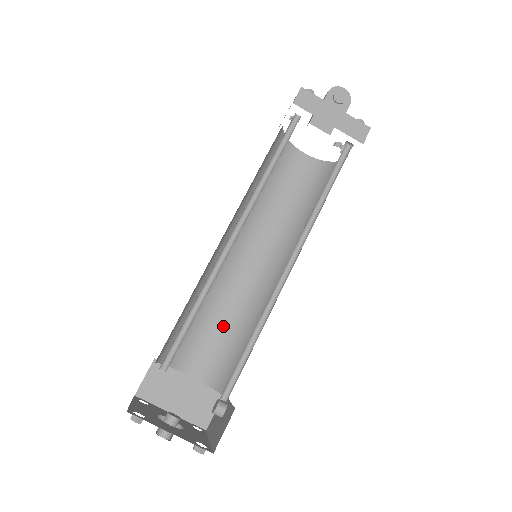
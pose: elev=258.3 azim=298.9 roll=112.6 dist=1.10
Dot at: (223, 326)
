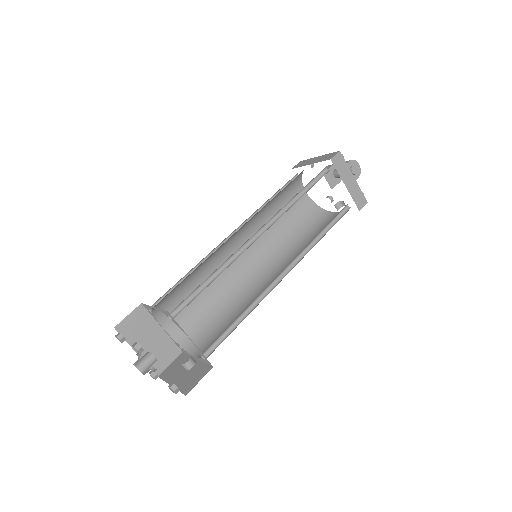
Dot at: (203, 298)
